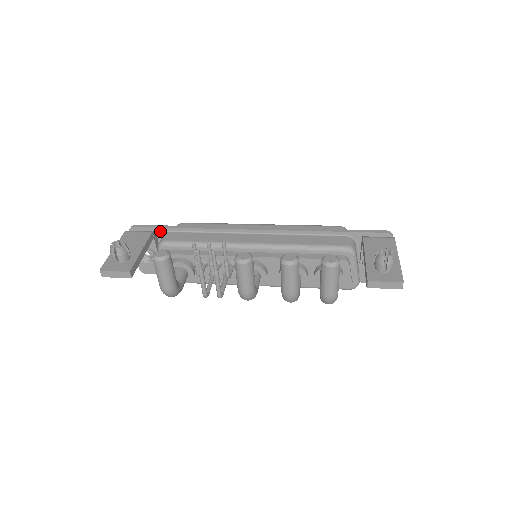
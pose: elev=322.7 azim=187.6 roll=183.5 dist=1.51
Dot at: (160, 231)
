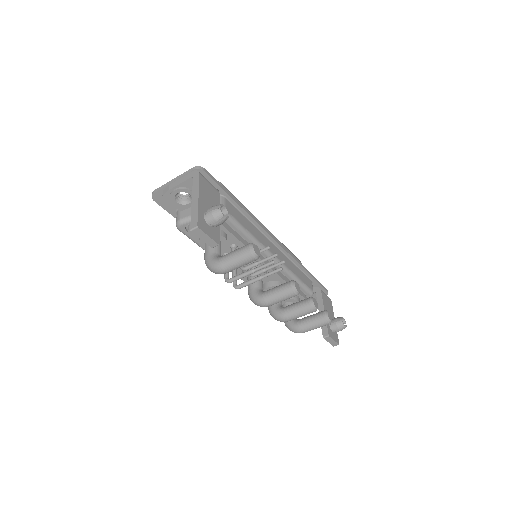
Dot at: (219, 191)
